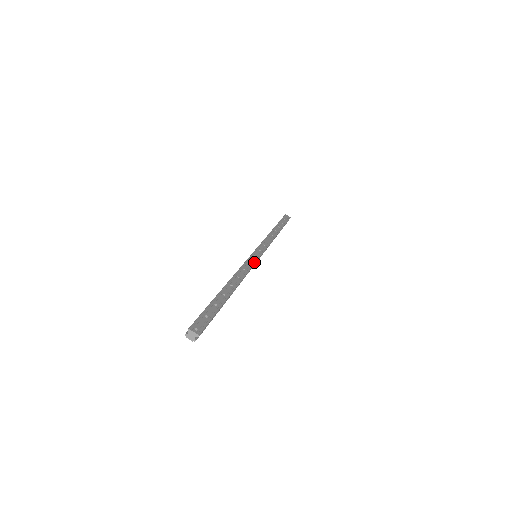
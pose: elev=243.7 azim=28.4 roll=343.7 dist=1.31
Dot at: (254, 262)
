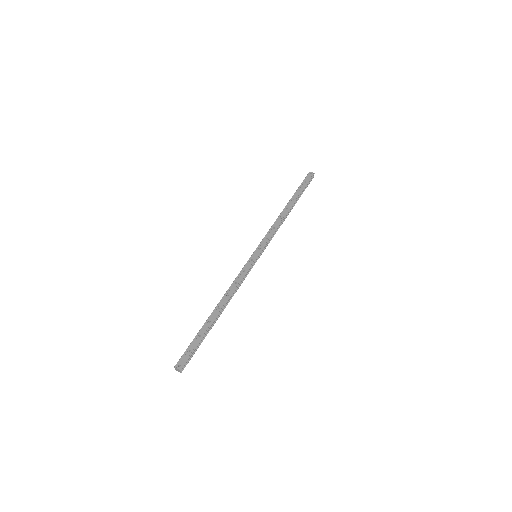
Dot at: (249, 268)
